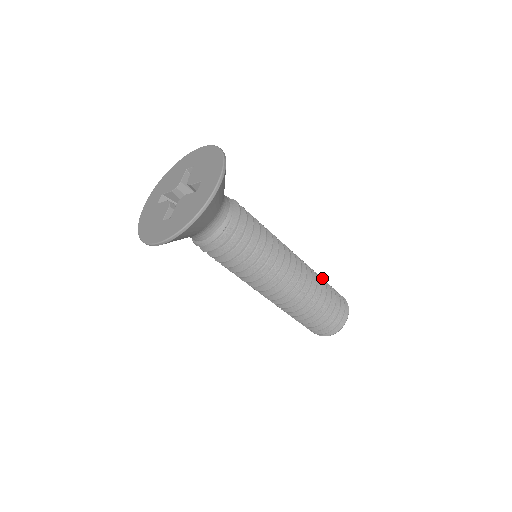
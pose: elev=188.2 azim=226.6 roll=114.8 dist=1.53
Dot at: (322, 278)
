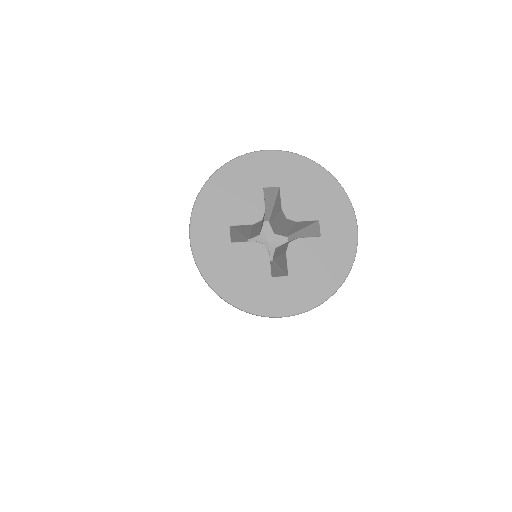
Dot at: occluded
